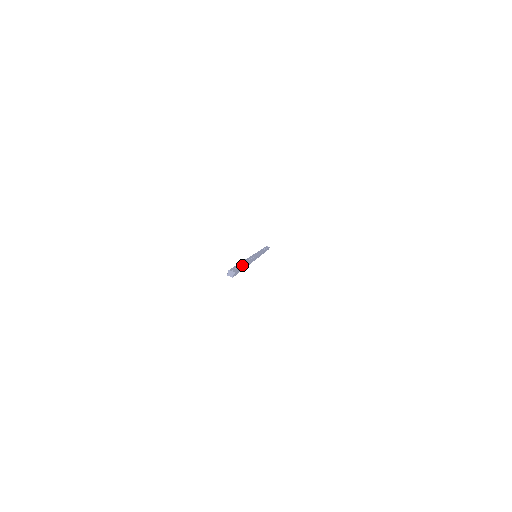
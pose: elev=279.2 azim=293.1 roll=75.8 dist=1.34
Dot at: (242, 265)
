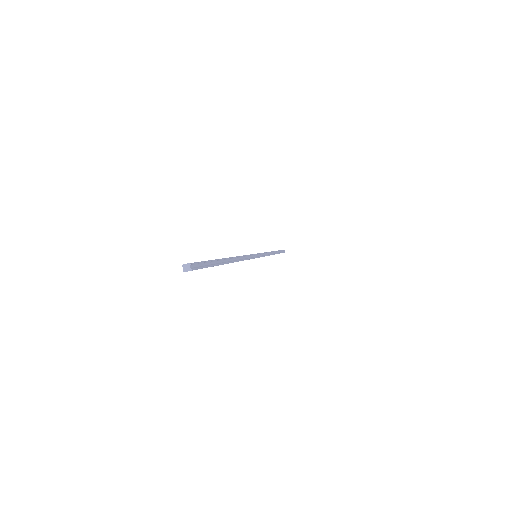
Dot at: (215, 259)
